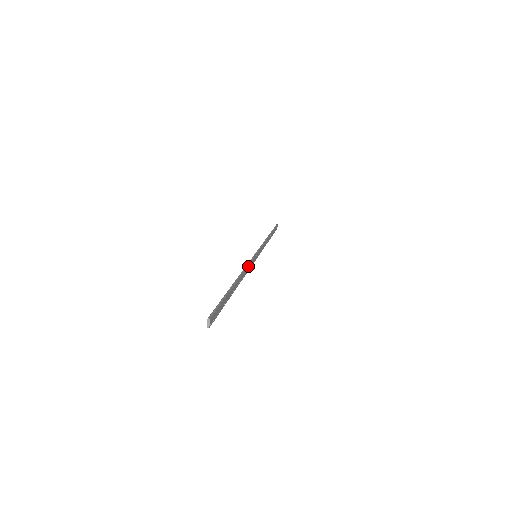
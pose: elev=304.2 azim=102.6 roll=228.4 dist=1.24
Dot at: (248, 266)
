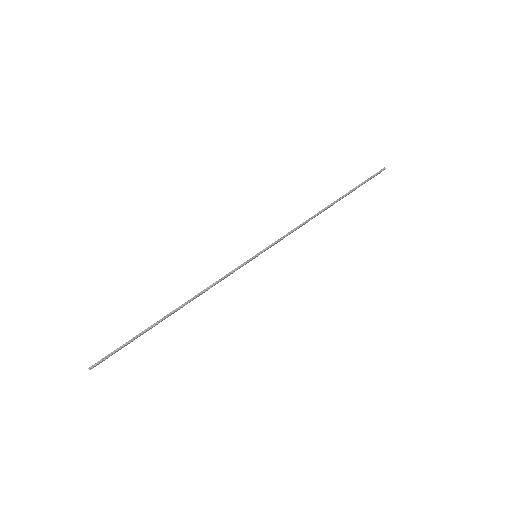
Dot at: (216, 283)
